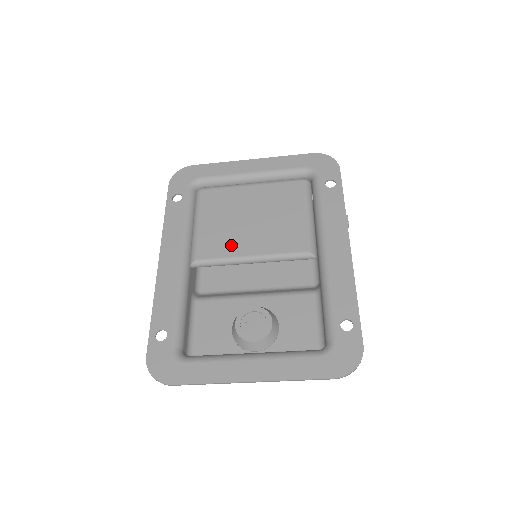
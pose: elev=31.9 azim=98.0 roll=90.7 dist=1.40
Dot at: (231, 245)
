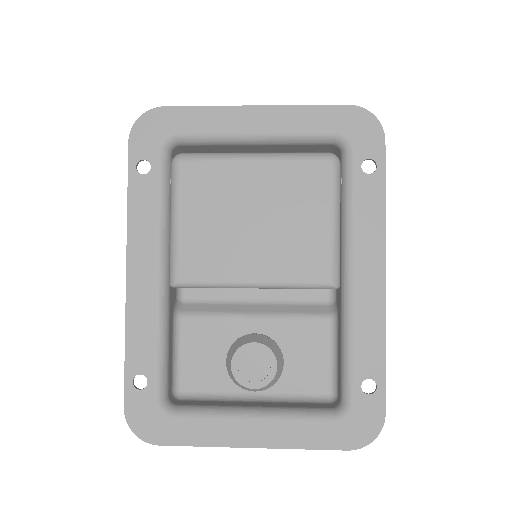
Dot at: (226, 263)
